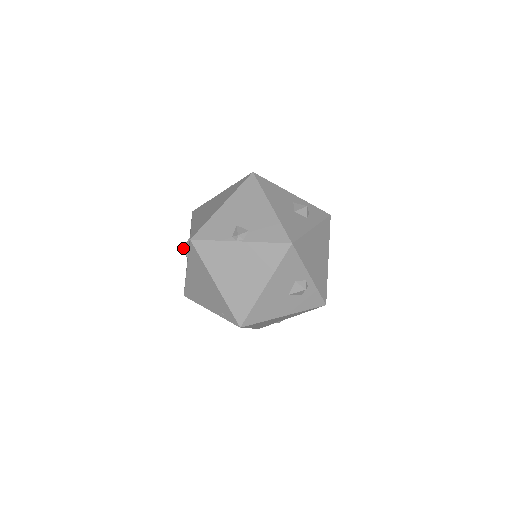
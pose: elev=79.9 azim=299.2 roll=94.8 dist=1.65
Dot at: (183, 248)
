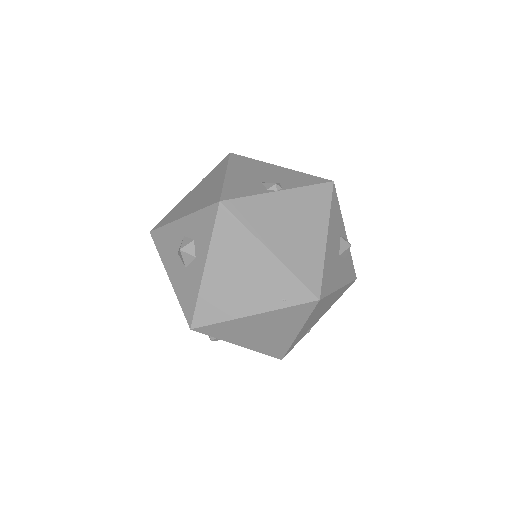
Dot at: (183, 247)
